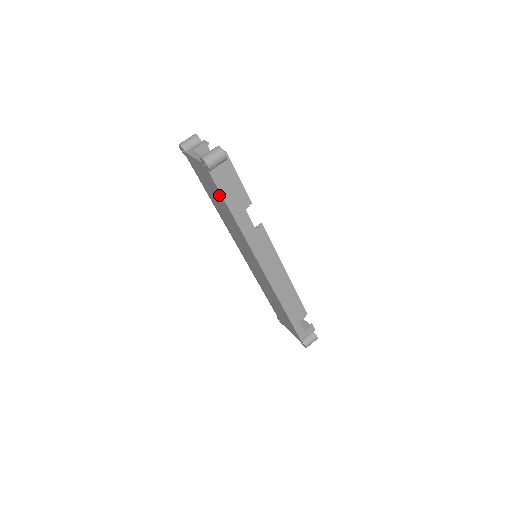
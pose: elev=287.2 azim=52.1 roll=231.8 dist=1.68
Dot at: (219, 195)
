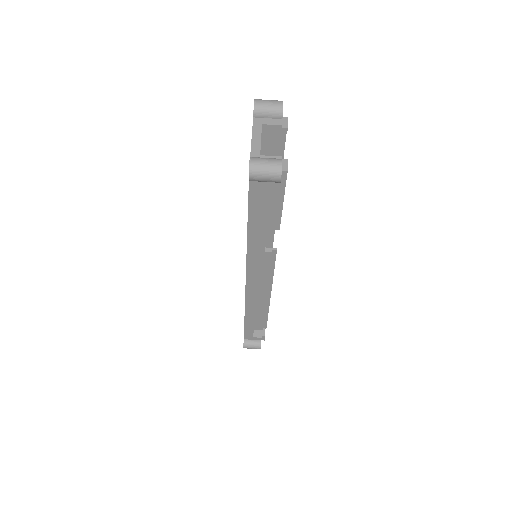
Dot at: occluded
